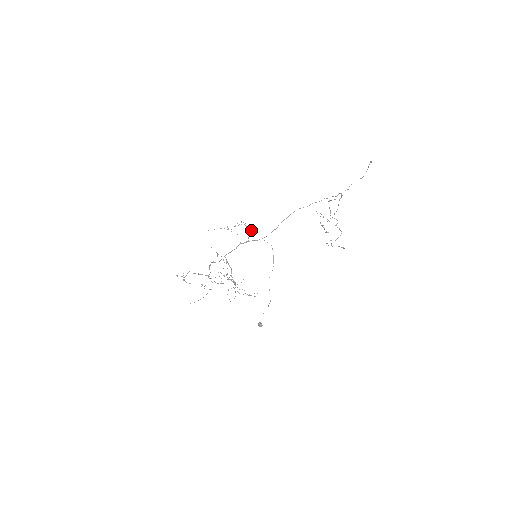
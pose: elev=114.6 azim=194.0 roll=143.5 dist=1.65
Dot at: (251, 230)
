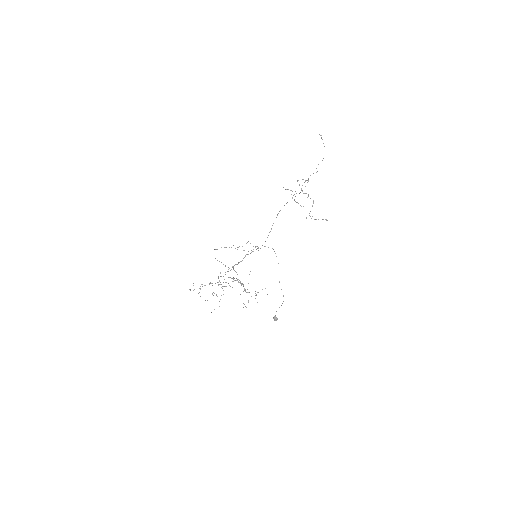
Dot at: (258, 247)
